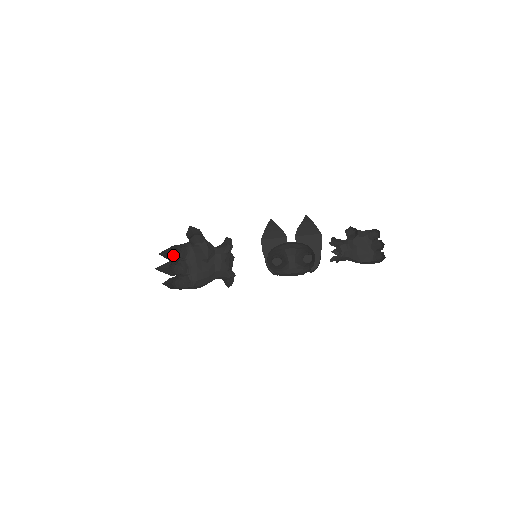
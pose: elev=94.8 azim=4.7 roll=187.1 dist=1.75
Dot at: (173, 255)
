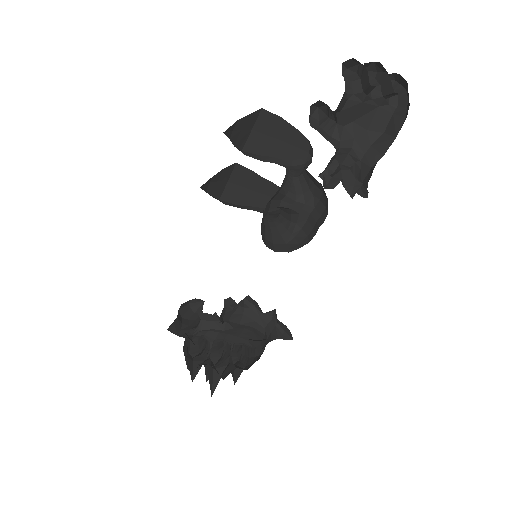
Dot at: occluded
